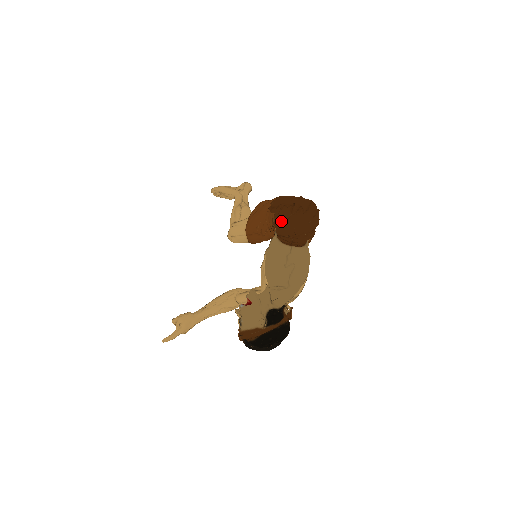
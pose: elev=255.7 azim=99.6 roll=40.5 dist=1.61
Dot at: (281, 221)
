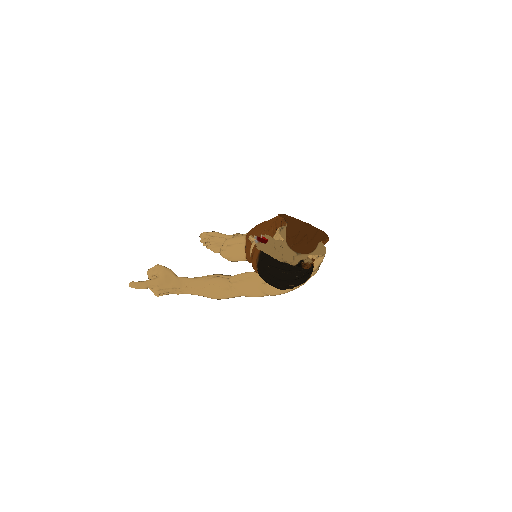
Dot at: occluded
